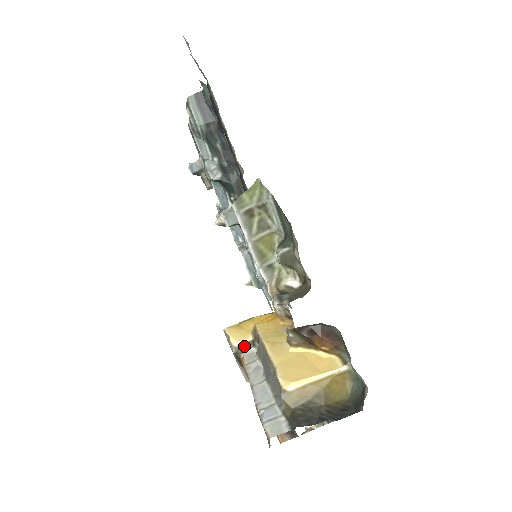
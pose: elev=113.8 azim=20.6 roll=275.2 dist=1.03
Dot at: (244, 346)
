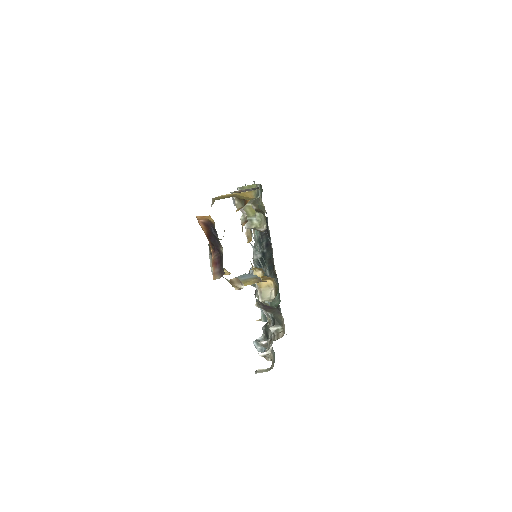
Dot at: occluded
